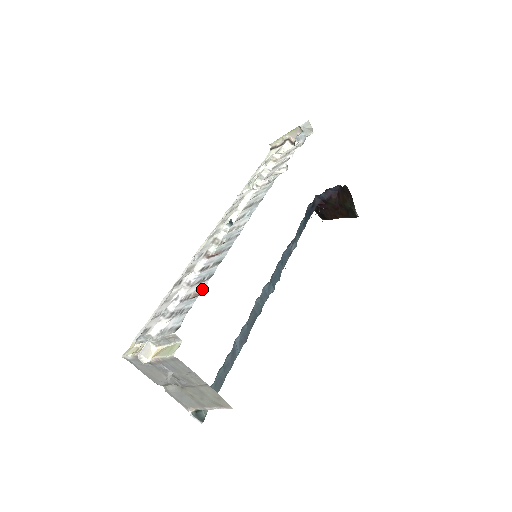
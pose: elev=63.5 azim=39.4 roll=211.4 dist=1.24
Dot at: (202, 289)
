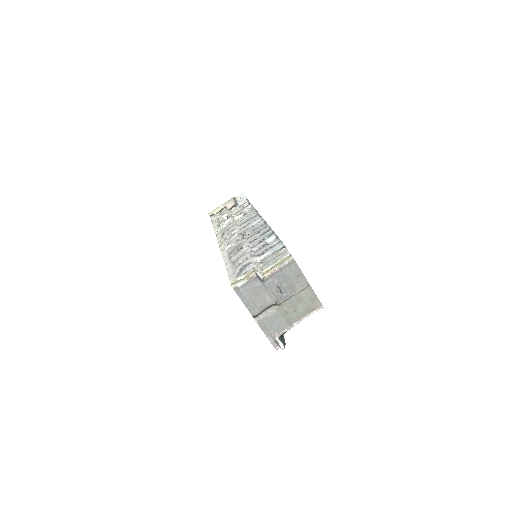
Dot at: (268, 242)
